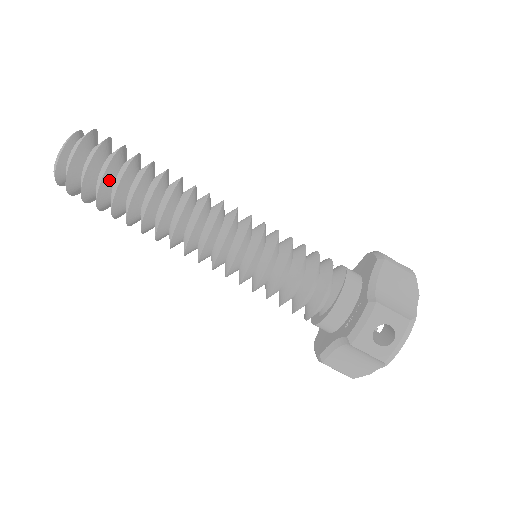
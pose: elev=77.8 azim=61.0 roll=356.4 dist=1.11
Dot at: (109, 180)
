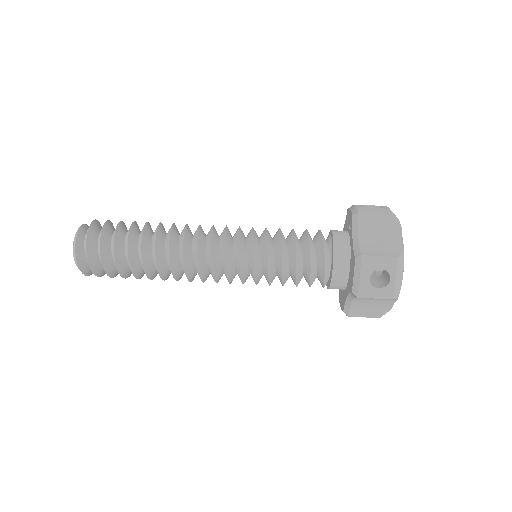
Dot at: (124, 228)
